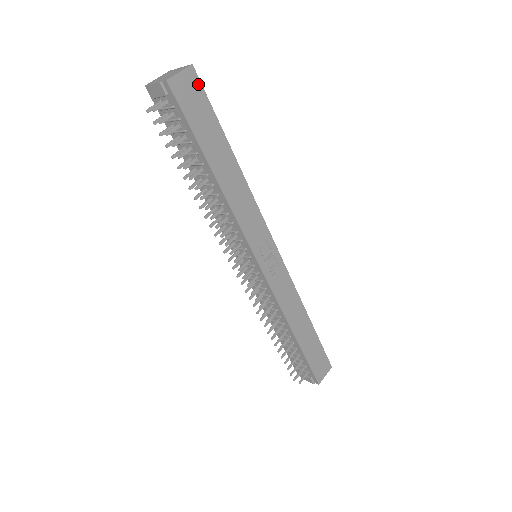
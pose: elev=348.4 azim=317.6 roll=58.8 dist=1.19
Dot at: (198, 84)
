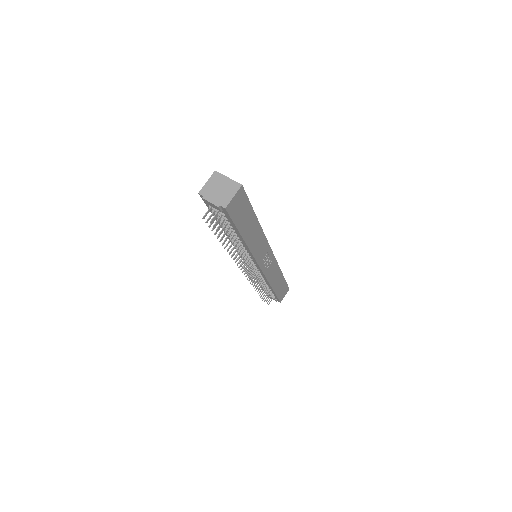
Dot at: (244, 194)
